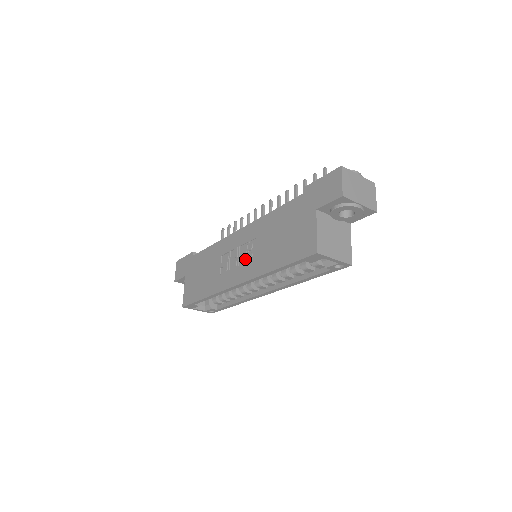
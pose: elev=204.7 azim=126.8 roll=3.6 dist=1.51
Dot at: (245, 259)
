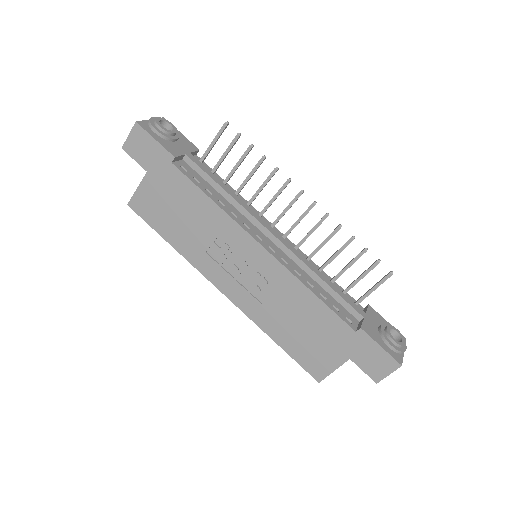
Dot at: (249, 287)
